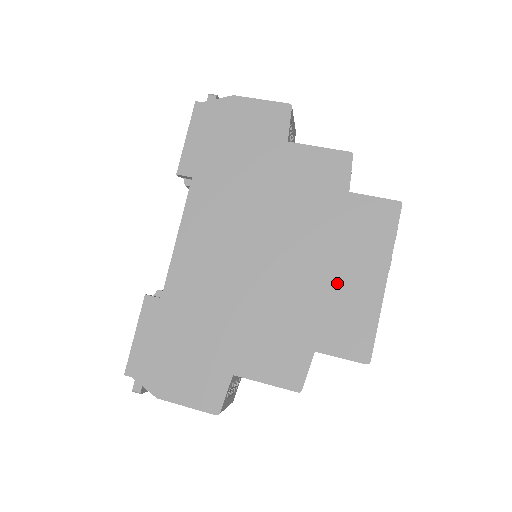
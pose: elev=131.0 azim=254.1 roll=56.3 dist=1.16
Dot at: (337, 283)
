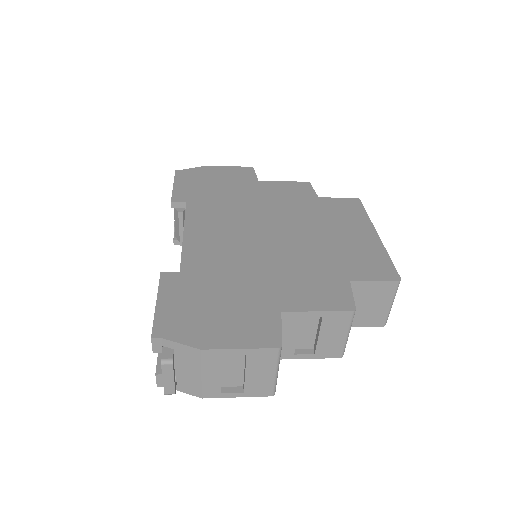
Dot at: (341, 240)
